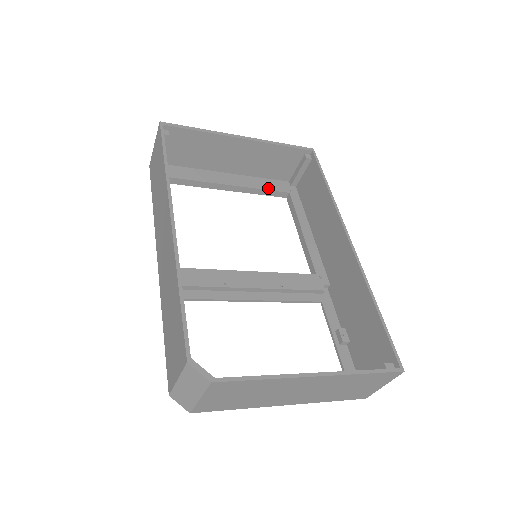
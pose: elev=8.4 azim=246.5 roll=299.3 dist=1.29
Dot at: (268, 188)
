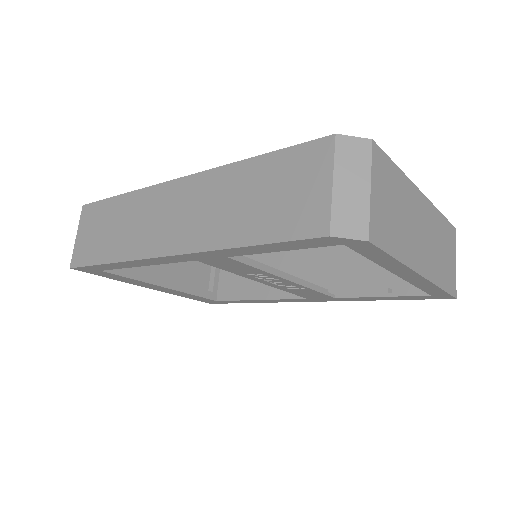
Dot at: (198, 288)
